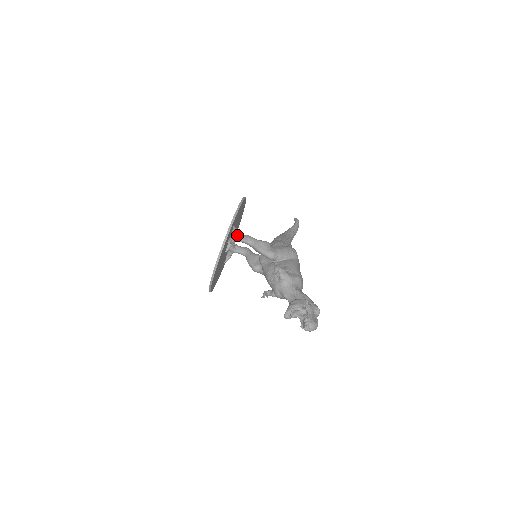
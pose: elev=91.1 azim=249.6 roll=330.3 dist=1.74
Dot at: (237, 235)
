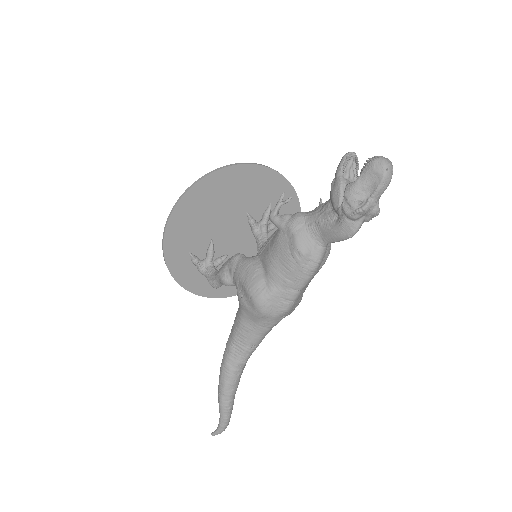
Dot at: (267, 231)
